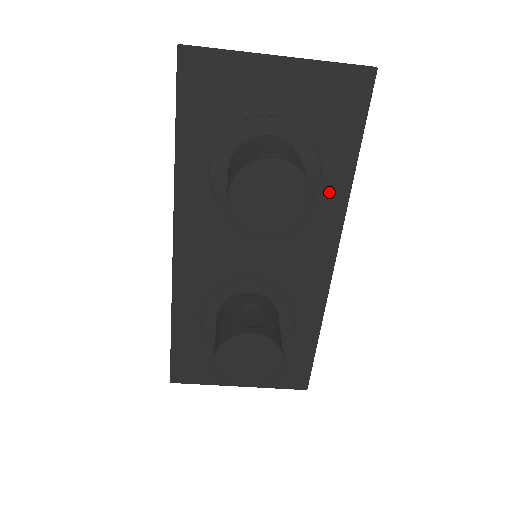
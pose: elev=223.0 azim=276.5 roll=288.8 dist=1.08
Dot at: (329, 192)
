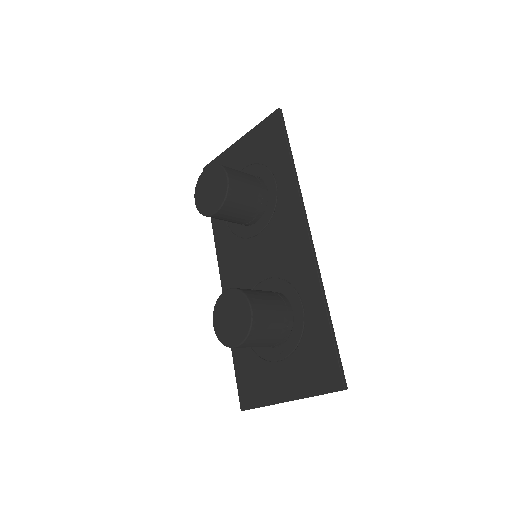
Dot at: (284, 188)
